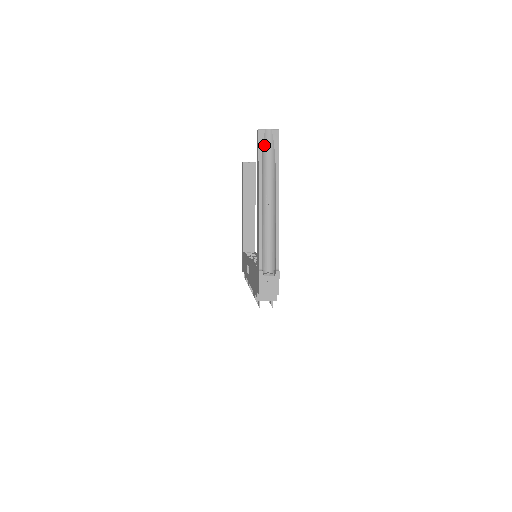
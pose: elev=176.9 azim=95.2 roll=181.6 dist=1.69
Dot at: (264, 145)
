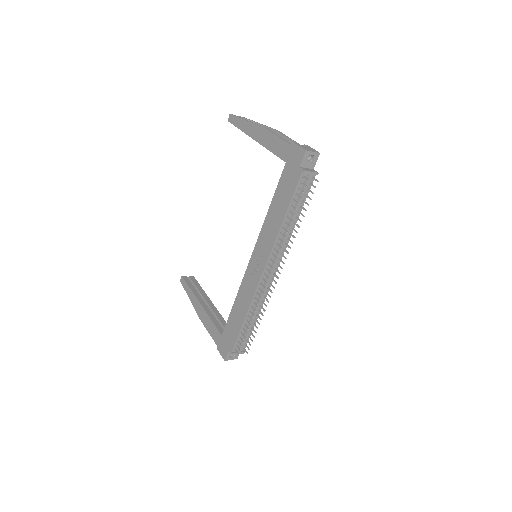
Dot at: occluded
